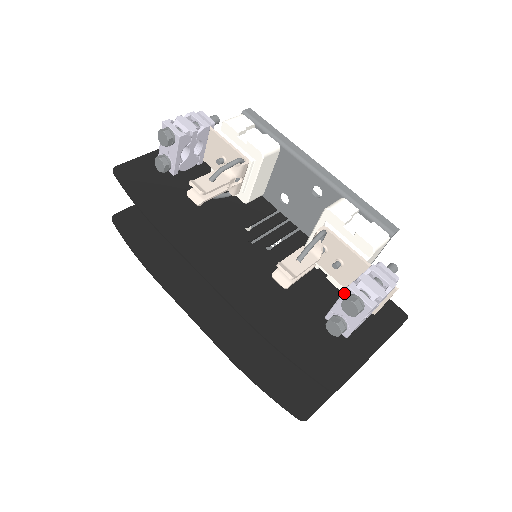
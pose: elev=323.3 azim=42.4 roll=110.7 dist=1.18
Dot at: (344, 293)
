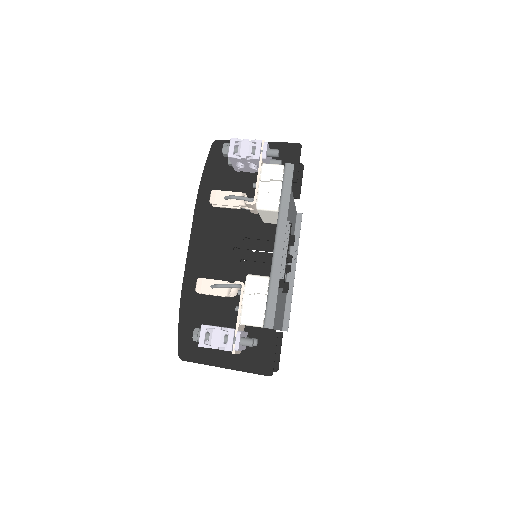
Dot at: occluded
